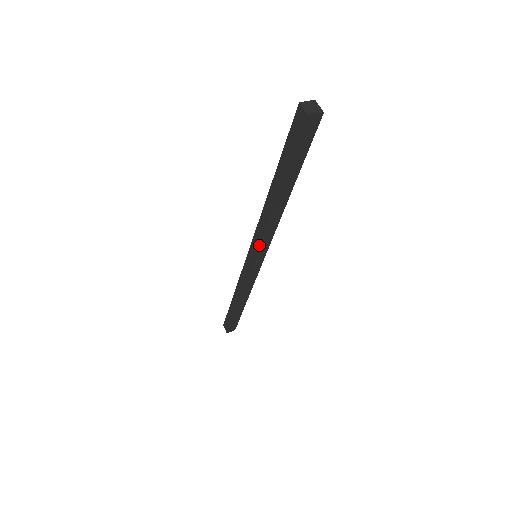
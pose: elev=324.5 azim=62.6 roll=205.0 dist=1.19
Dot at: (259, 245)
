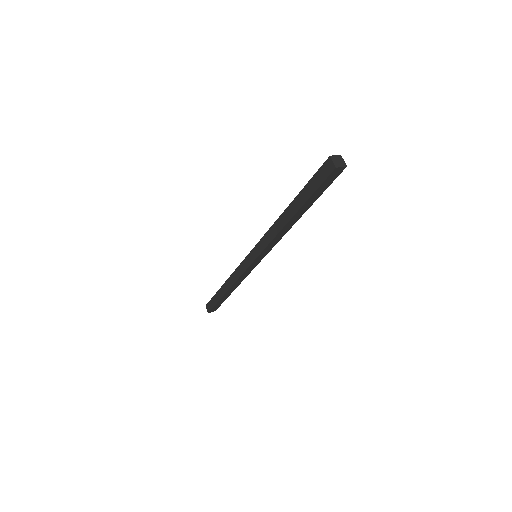
Dot at: (264, 249)
